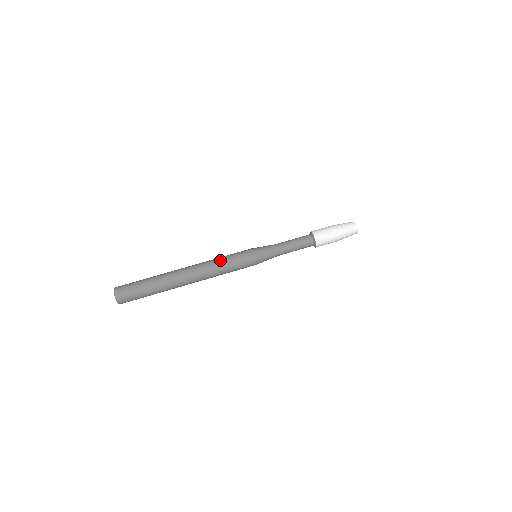
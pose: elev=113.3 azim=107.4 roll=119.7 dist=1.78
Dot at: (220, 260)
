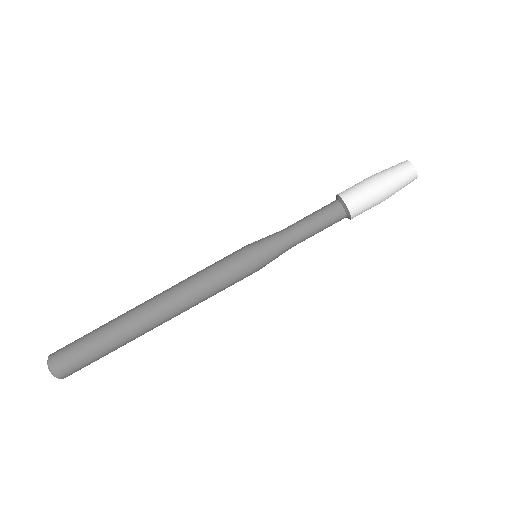
Dot at: (197, 274)
